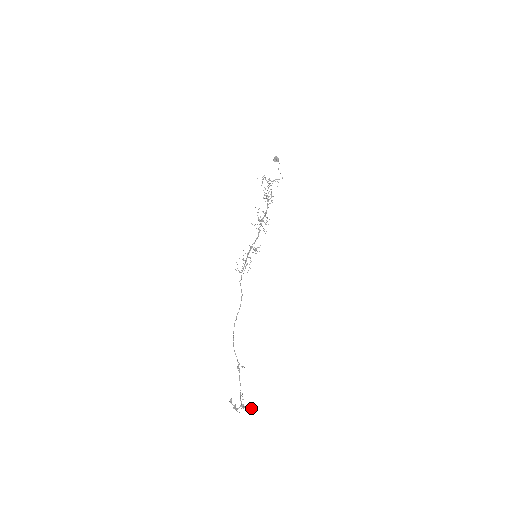
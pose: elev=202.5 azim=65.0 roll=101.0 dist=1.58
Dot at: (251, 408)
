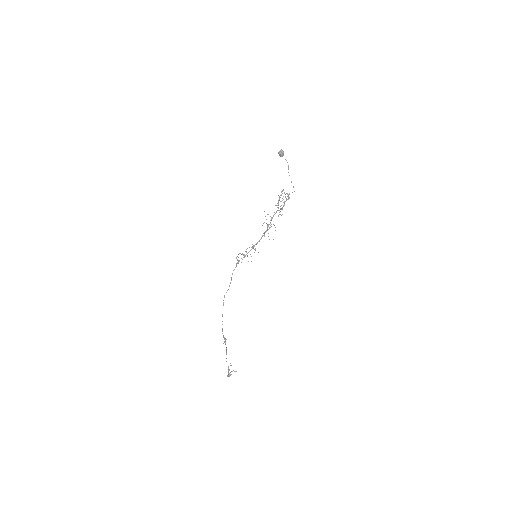
Dot at: occluded
